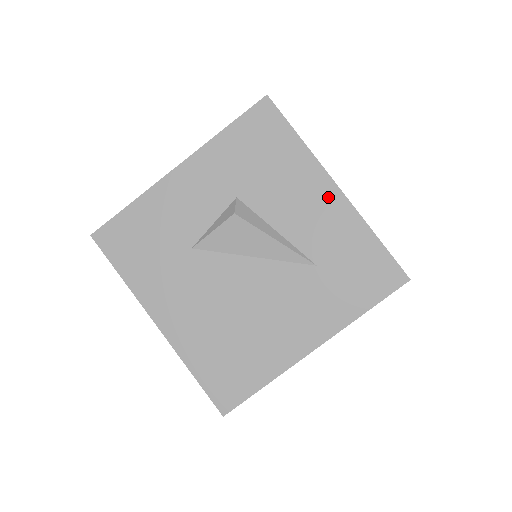
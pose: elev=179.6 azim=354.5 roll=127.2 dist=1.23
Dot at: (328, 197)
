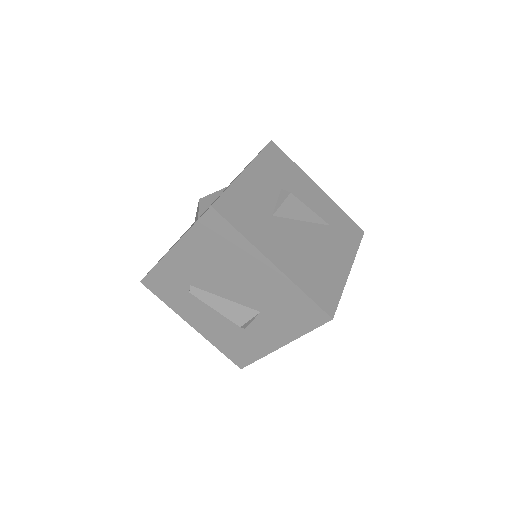
Dot at: (318, 192)
